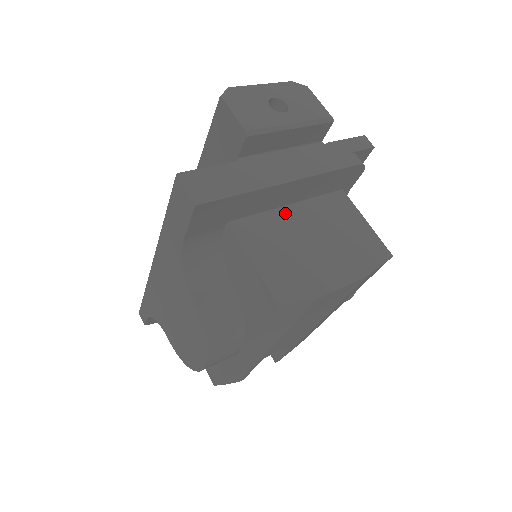
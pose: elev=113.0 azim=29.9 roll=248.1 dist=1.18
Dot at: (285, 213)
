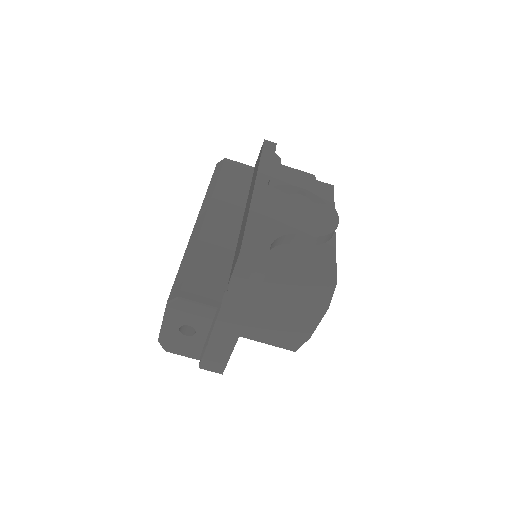
Dot at: (252, 309)
